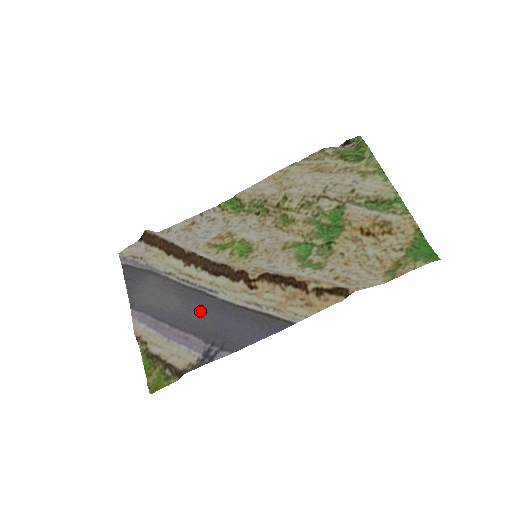
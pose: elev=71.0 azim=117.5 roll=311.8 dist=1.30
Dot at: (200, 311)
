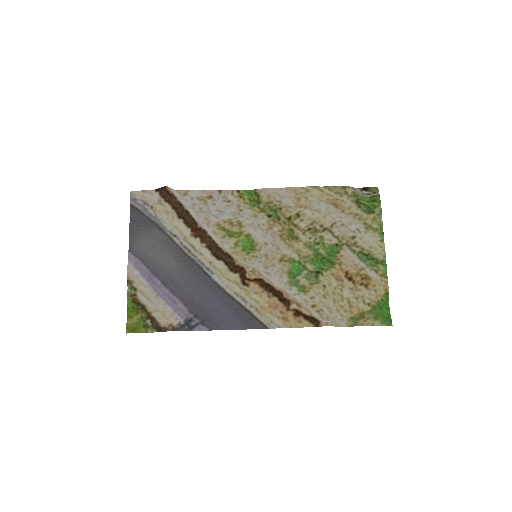
Dot at: (193, 283)
